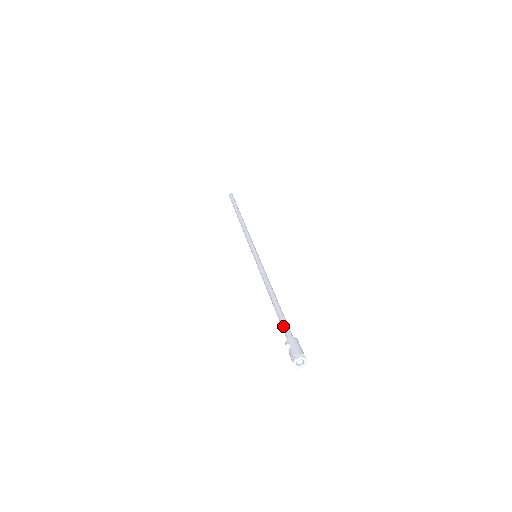
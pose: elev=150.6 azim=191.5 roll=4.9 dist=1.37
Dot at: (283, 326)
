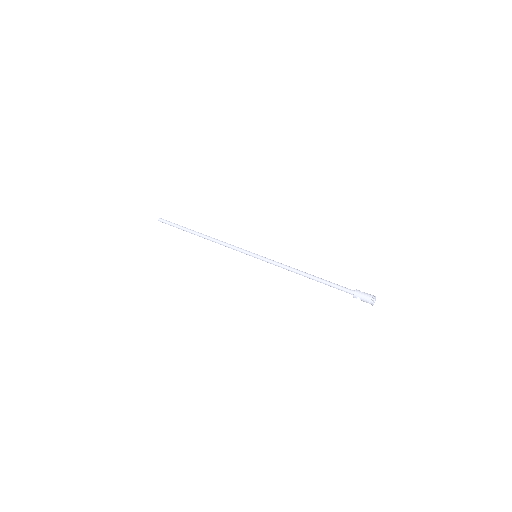
Dot at: (340, 289)
